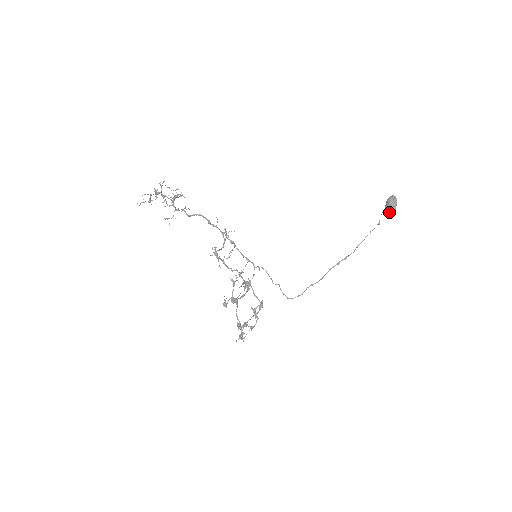
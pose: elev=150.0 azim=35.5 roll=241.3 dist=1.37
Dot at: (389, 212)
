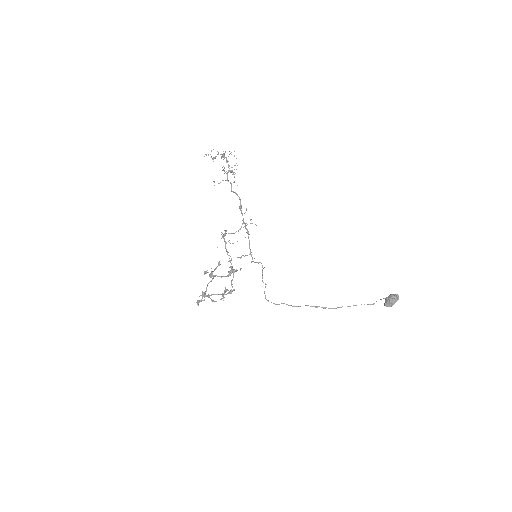
Dot at: (385, 304)
